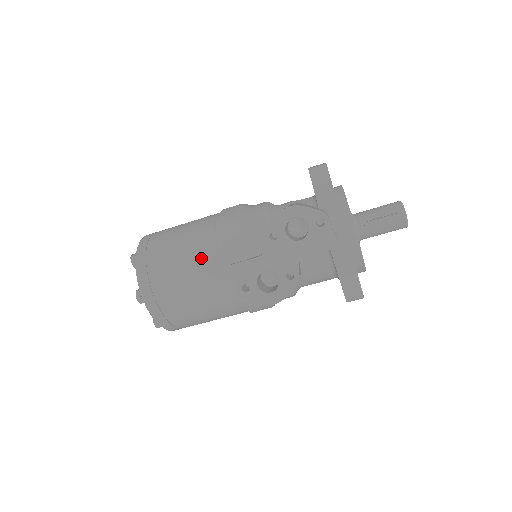
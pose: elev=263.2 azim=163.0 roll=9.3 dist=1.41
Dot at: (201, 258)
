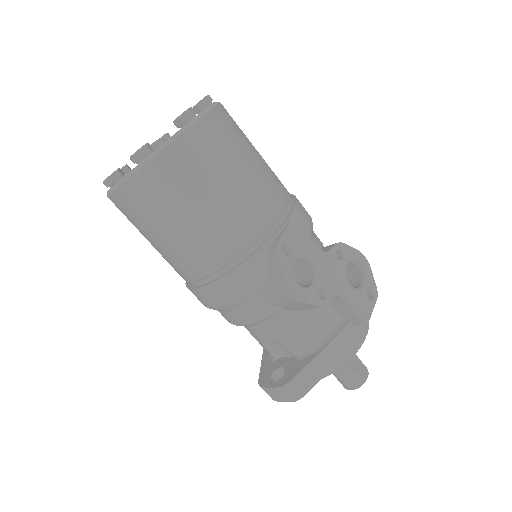
Dot at: (274, 184)
